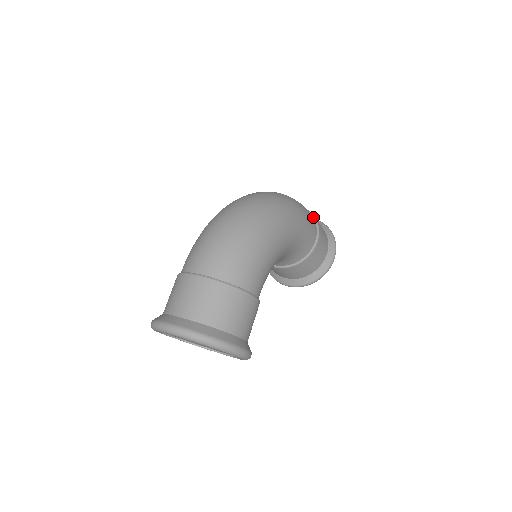
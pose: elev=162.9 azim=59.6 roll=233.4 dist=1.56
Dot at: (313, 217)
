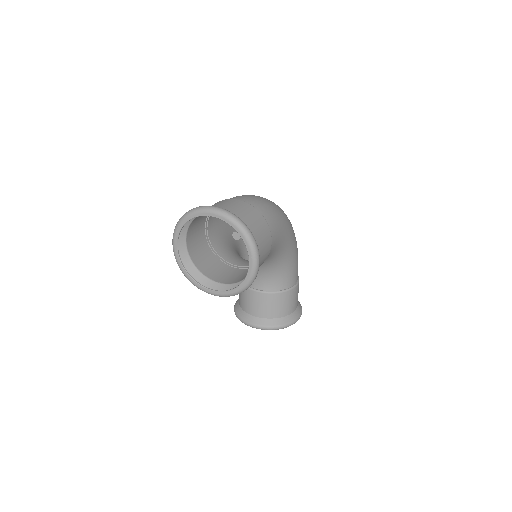
Dot at: occluded
